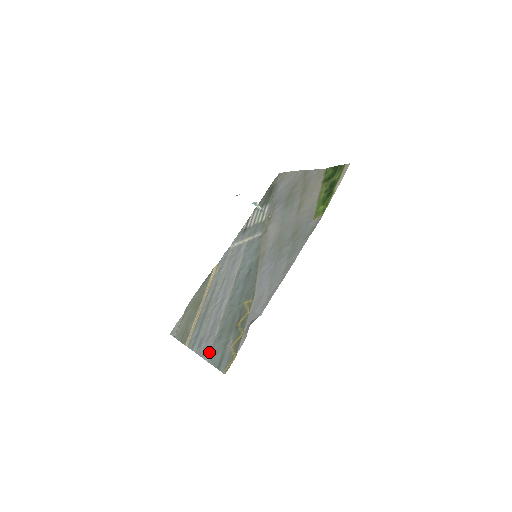
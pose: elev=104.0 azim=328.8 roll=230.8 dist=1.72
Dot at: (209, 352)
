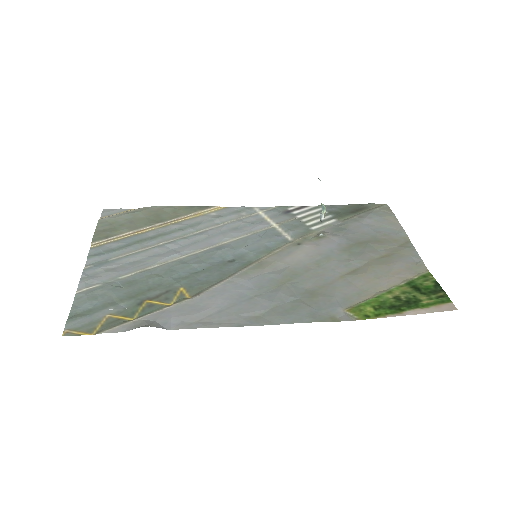
Dot at: (91, 286)
